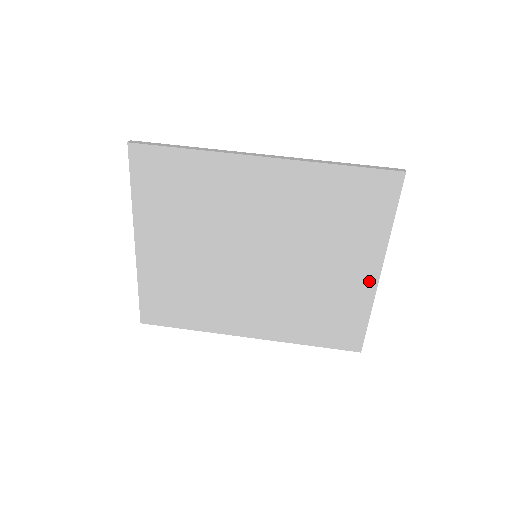
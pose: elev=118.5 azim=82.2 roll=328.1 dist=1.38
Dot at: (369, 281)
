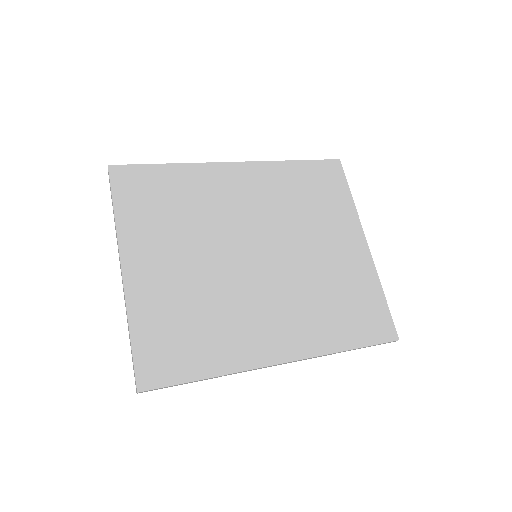
Dot at: (363, 254)
